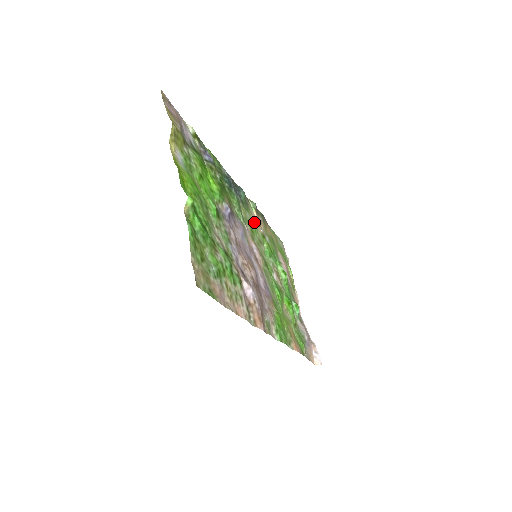
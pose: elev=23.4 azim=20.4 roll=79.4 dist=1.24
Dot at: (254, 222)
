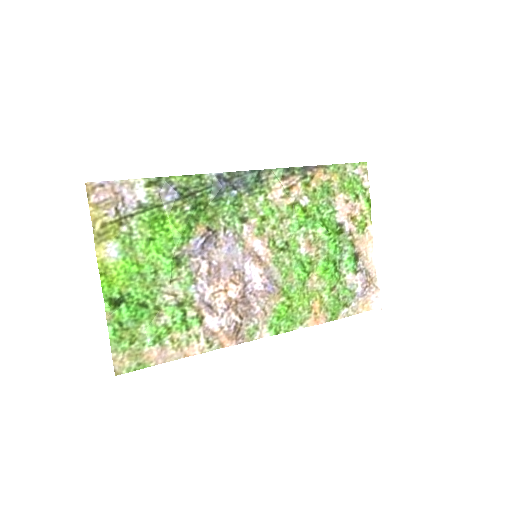
Dot at: (274, 199)
